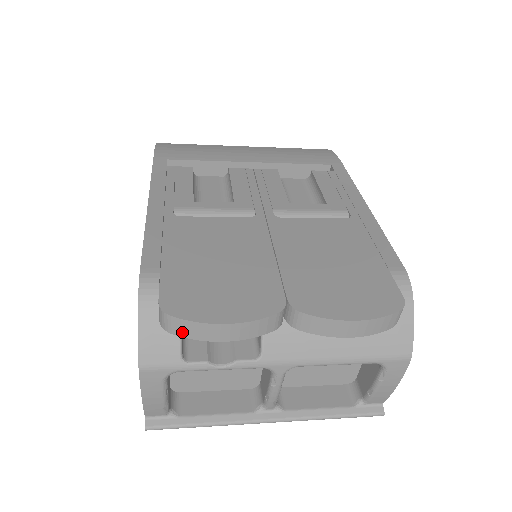
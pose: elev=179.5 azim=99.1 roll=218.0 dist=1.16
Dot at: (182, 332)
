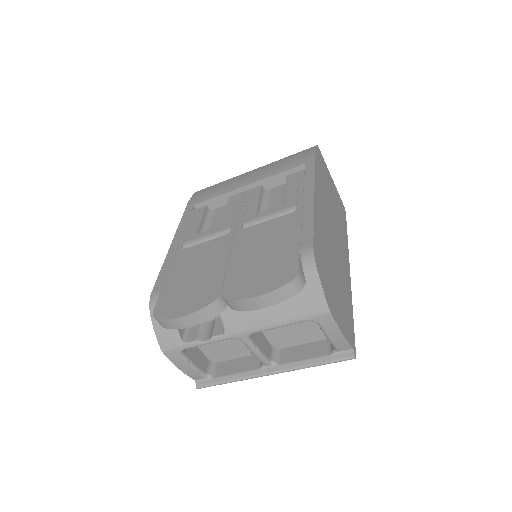
Dot at: (167, 326)
